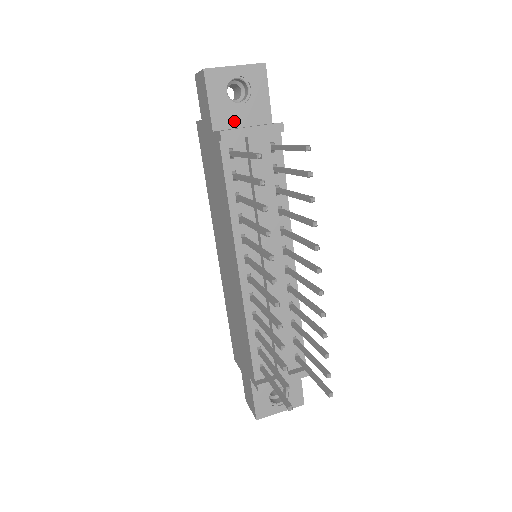
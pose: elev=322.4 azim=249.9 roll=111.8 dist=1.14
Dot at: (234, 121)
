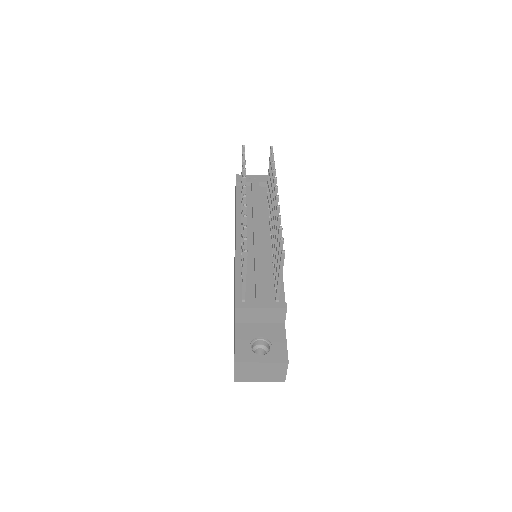
Dot at: occluded
